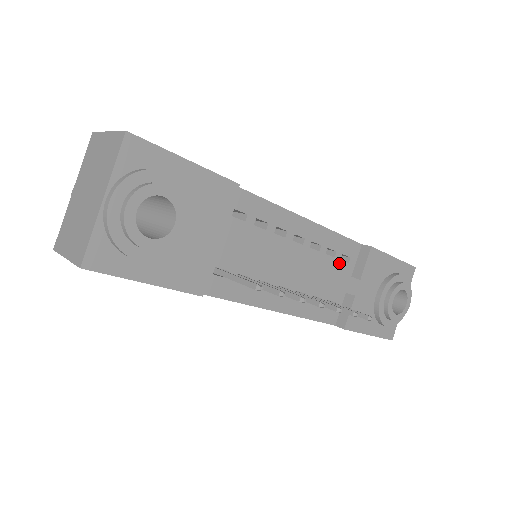
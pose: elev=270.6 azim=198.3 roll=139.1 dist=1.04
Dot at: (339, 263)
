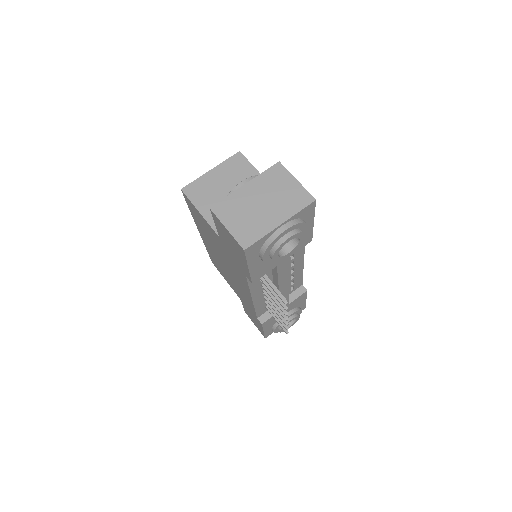
Dot at: (289, 289)
